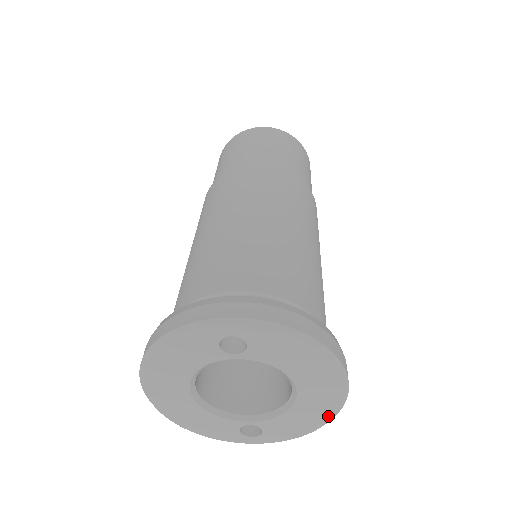
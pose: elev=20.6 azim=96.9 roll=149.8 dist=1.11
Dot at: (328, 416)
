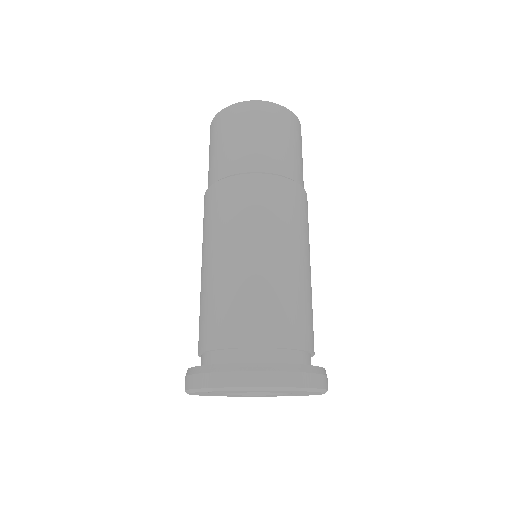
Dot at: occluded
